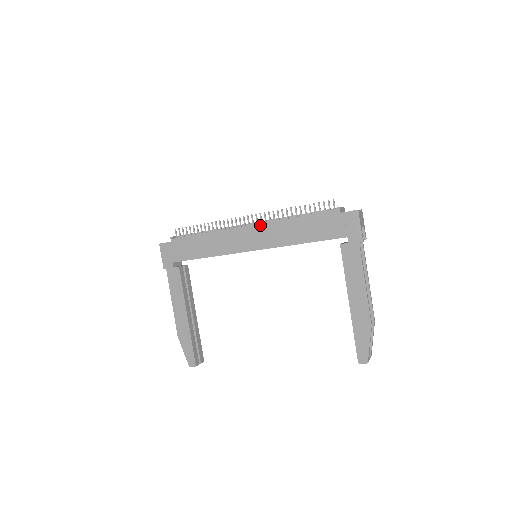
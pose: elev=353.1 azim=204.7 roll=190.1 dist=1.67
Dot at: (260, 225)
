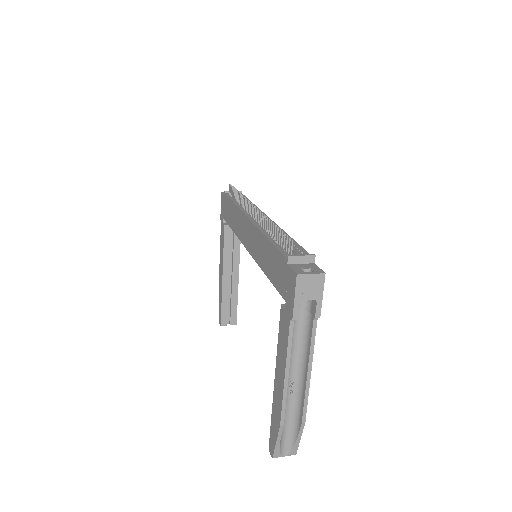
Dot at: (252, 225)
